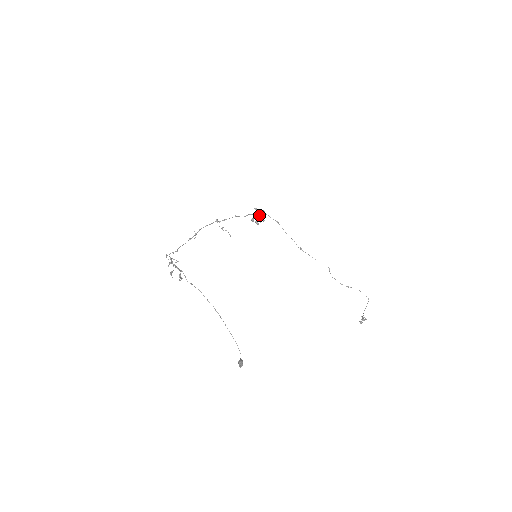
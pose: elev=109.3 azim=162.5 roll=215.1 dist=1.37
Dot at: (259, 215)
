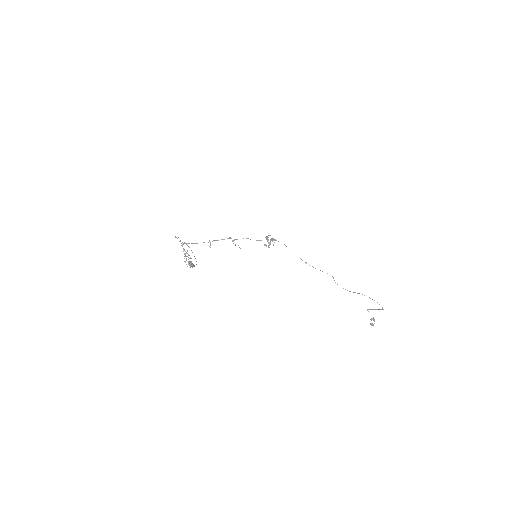
Dot at: (270, 241)
